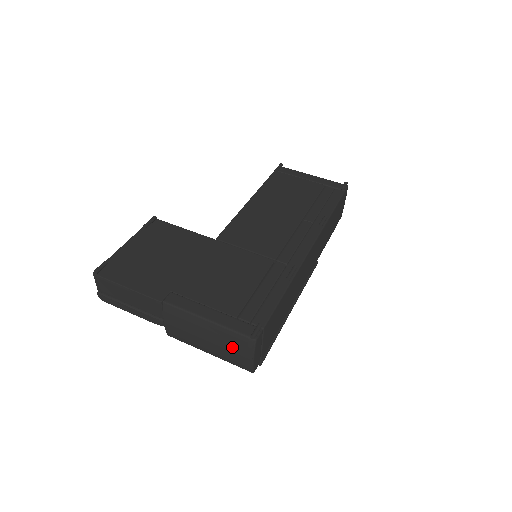
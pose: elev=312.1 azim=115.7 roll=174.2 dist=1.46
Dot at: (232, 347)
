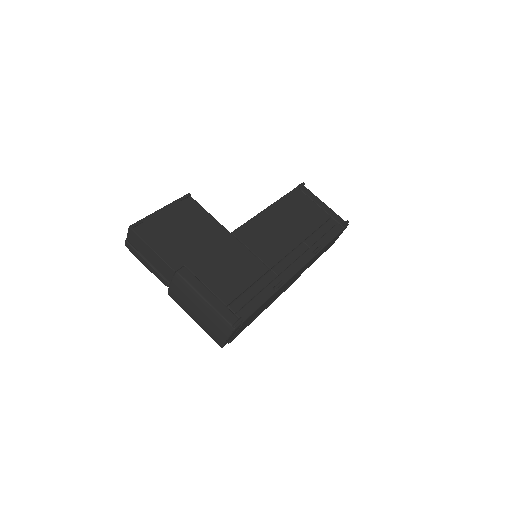
Dot at: (215, 325)
